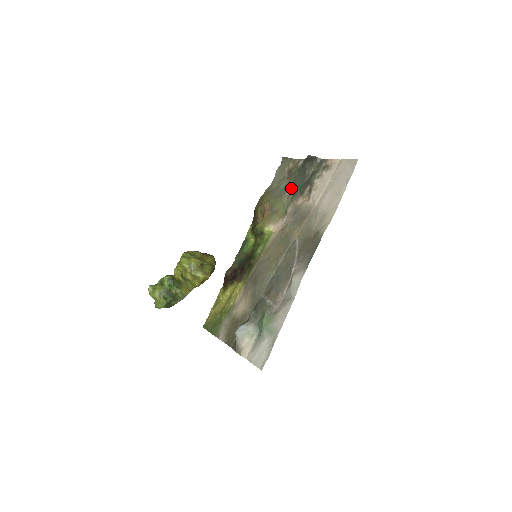
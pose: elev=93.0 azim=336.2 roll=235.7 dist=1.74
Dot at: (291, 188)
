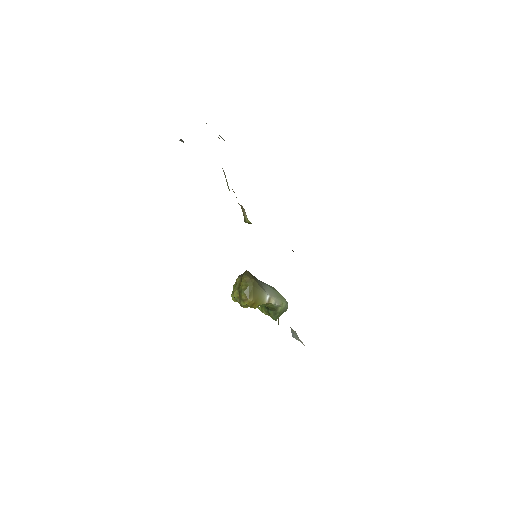
Dot at: occluded
